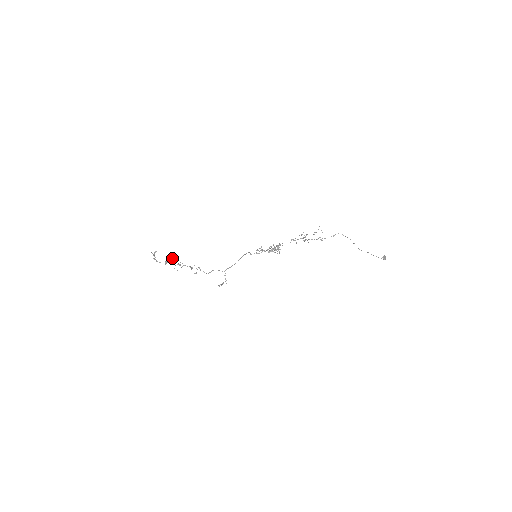
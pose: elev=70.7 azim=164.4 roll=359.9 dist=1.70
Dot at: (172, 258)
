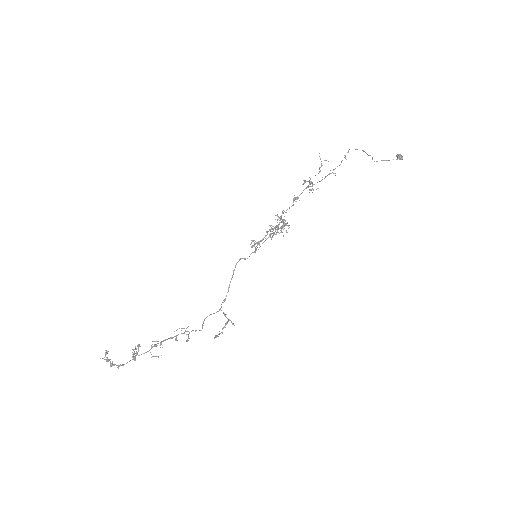
Dot at: (138, 344)
